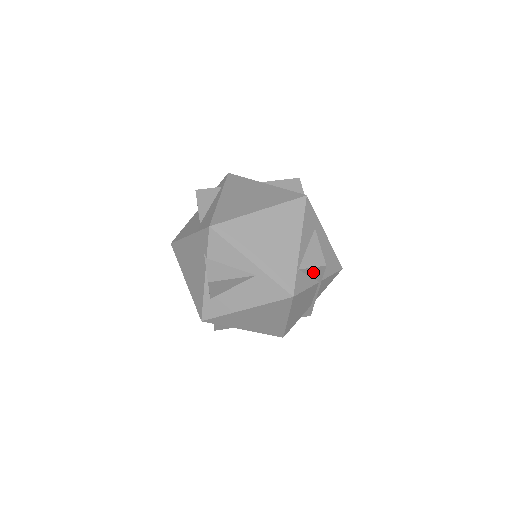
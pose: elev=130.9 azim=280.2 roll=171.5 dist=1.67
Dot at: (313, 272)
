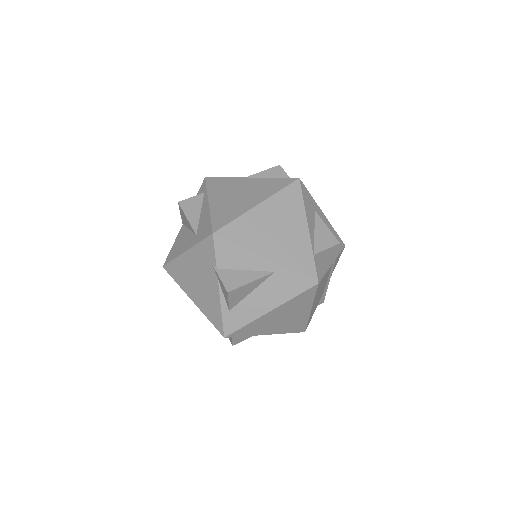
Dot at: (327, 254)
